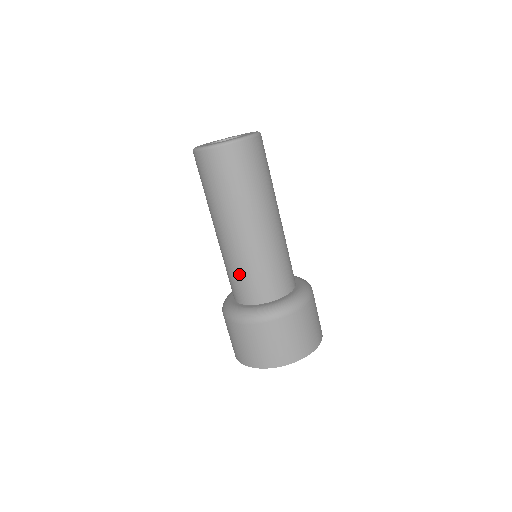
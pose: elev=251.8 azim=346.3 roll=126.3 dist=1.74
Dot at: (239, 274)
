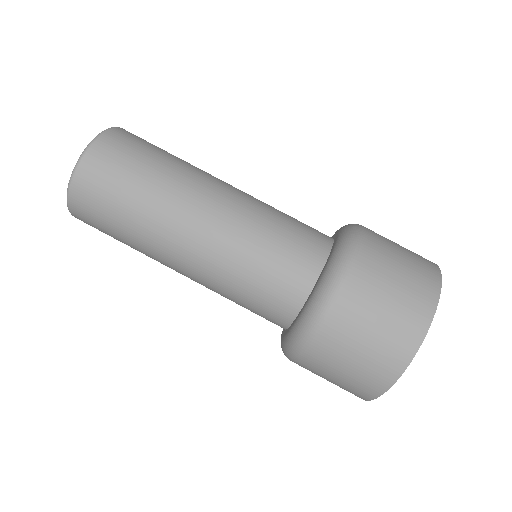
Dot at: (258, 267)
